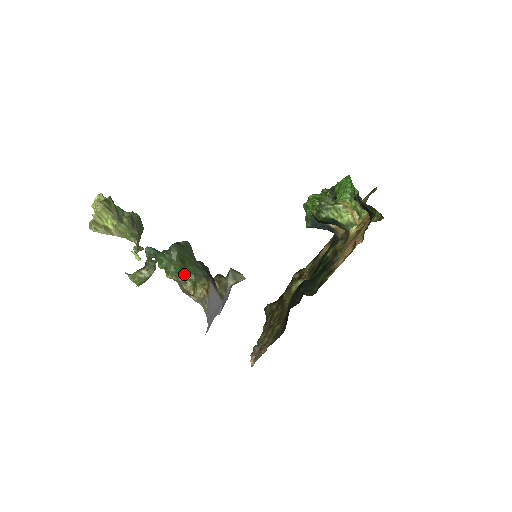
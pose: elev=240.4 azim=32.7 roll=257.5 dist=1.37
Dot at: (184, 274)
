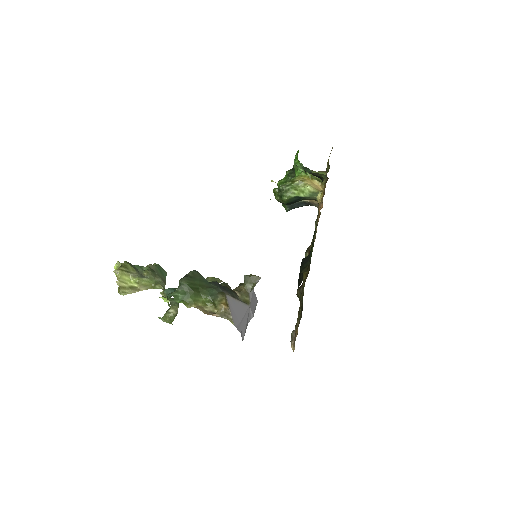
Dot at: (201, 299)
